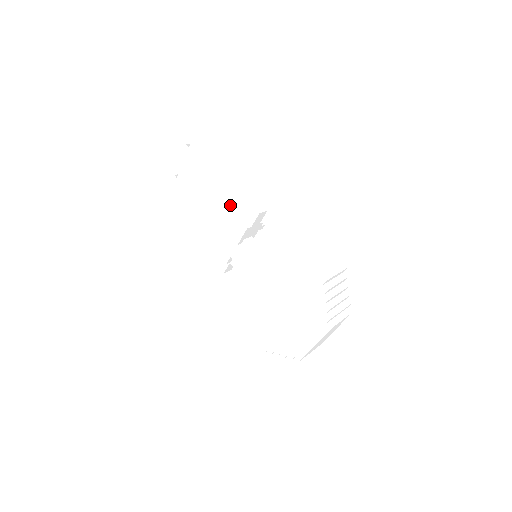
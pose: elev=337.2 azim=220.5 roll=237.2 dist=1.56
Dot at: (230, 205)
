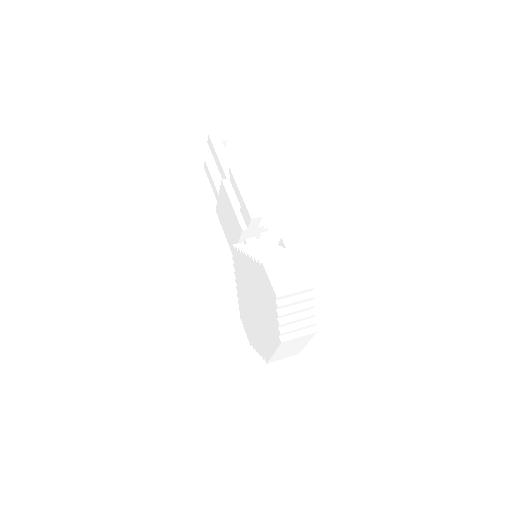
Dot at: (236, 205)
